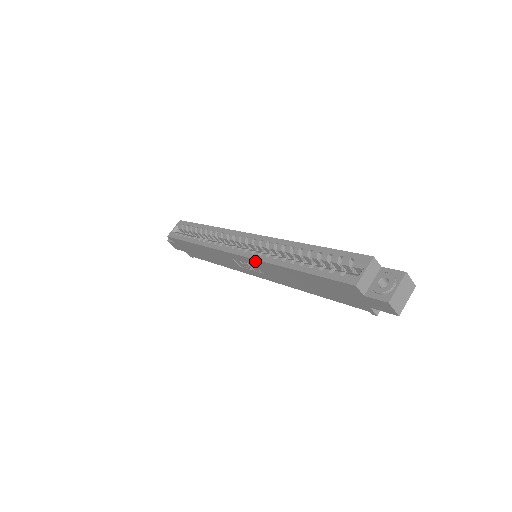
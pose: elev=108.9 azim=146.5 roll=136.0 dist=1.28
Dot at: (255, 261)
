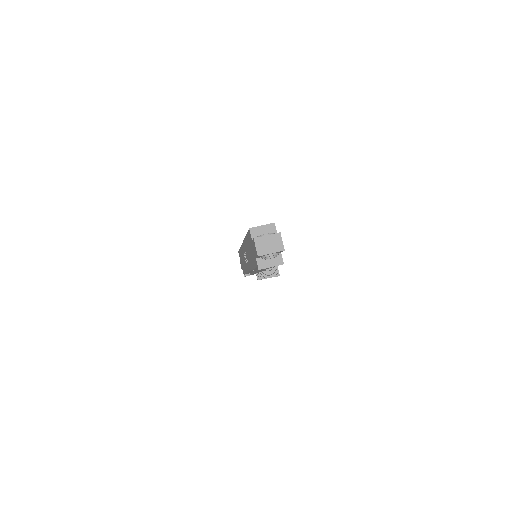
Dot at: occluded
